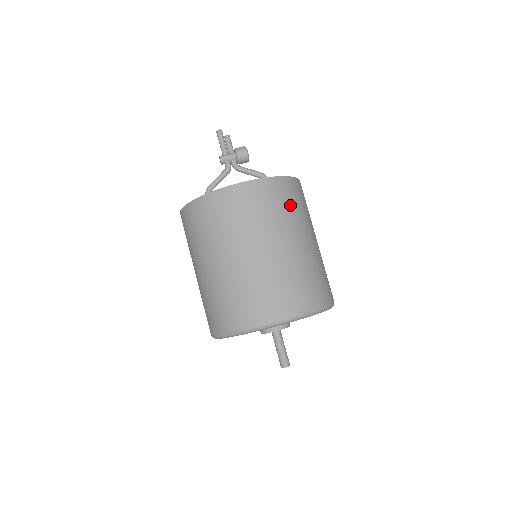
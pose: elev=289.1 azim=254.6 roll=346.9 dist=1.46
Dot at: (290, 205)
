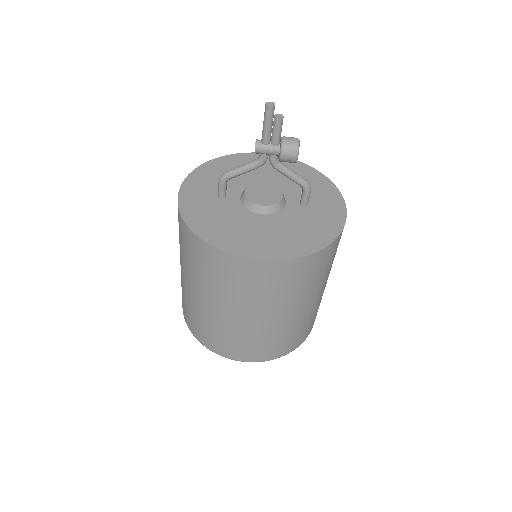
Dot at: (310, 279)
